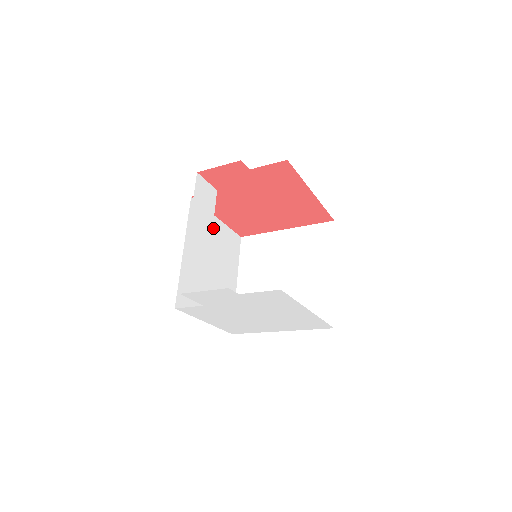
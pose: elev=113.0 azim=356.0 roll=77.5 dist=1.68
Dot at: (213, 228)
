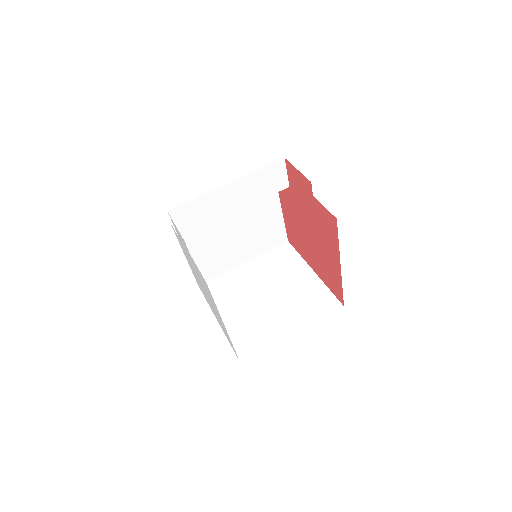
Dot at: (269, 210)
